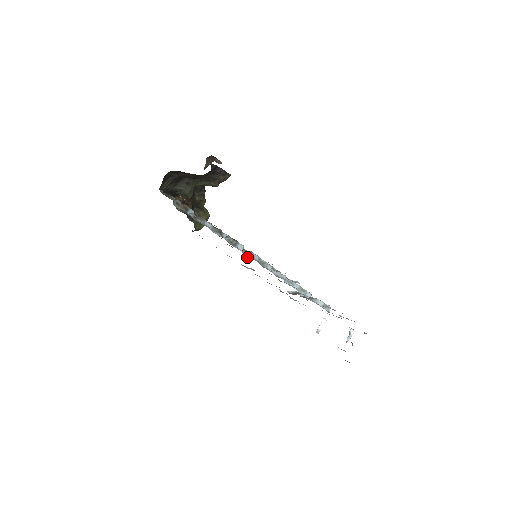
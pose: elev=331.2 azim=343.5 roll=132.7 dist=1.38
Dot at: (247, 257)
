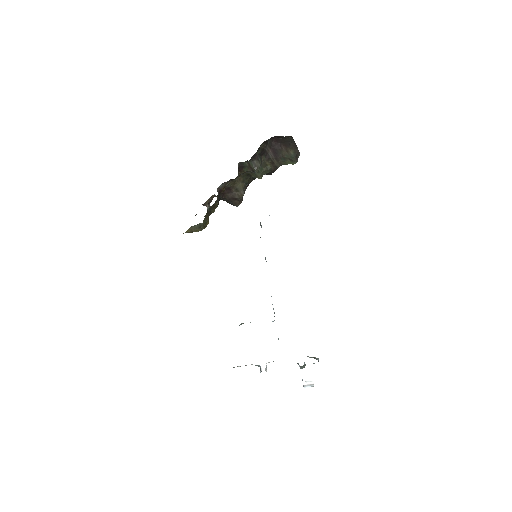
Dot at: occluded
